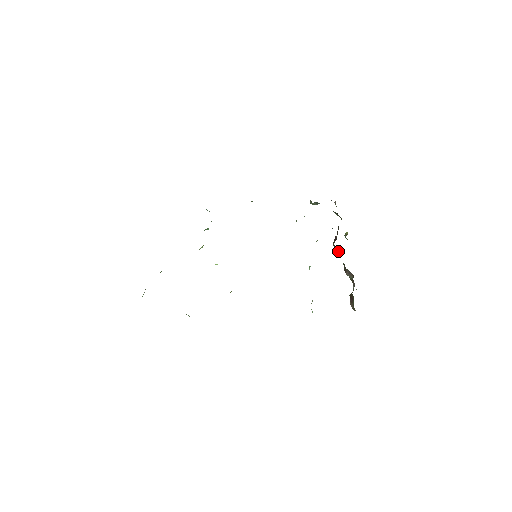
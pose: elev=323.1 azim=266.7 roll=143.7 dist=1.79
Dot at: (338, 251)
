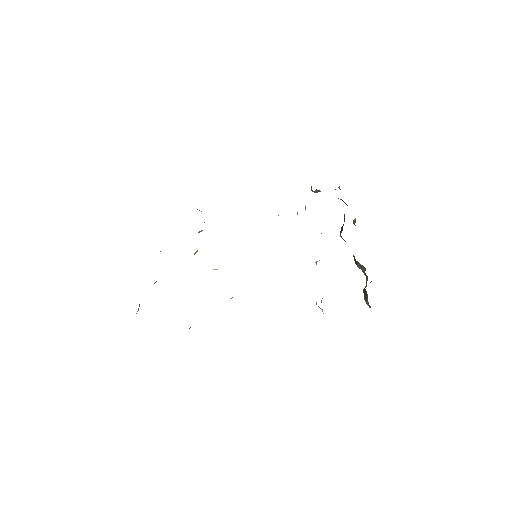
Dot at: occluded
